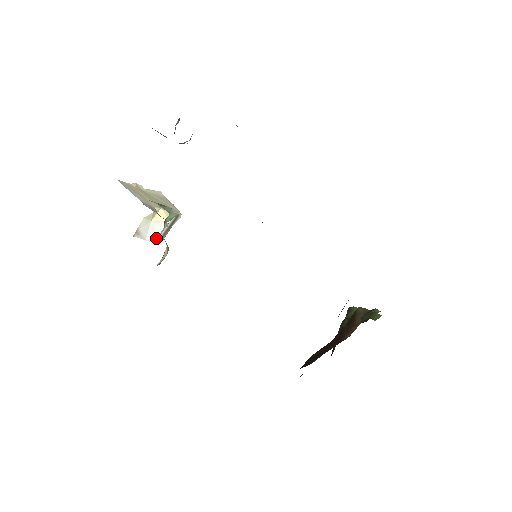
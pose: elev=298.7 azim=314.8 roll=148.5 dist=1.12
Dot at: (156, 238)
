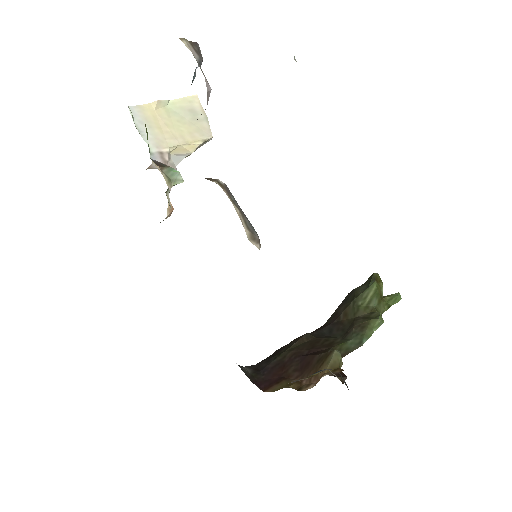
Dot at: (177, 164)
